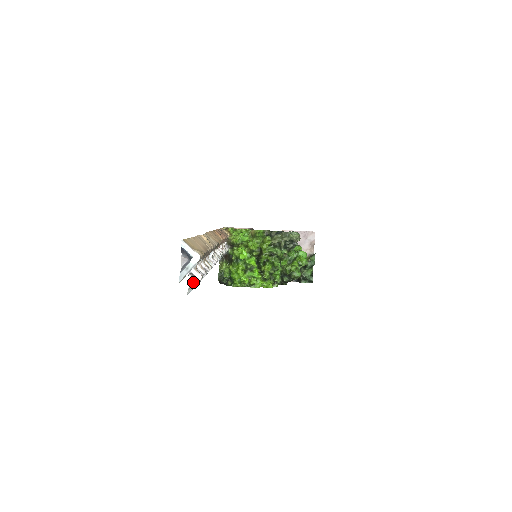
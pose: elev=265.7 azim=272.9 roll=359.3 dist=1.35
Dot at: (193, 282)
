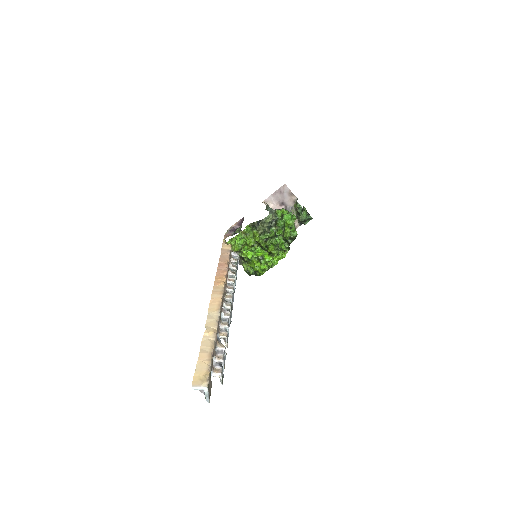
Dot at: (219, 376)
